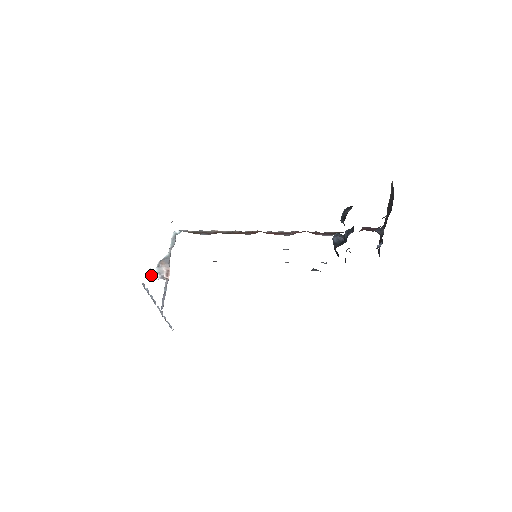
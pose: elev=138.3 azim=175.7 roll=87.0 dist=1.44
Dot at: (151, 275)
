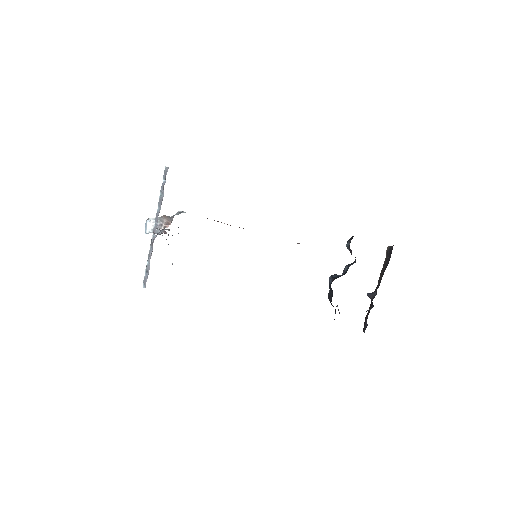
Dot at: (148, 222)
